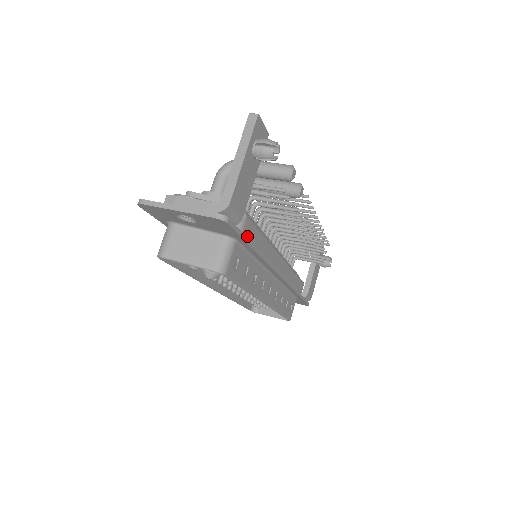
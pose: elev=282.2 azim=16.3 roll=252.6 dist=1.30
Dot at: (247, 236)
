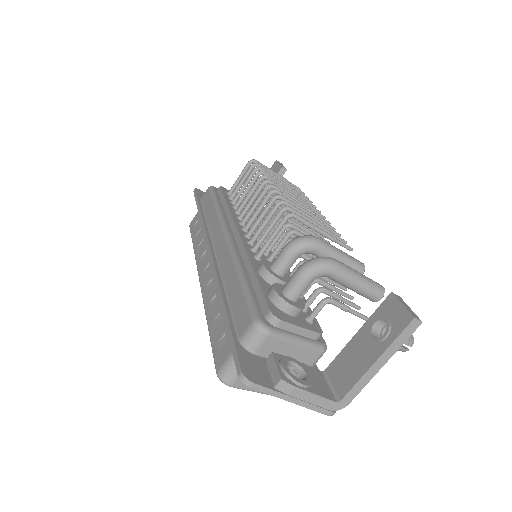
Dot at: occluded
